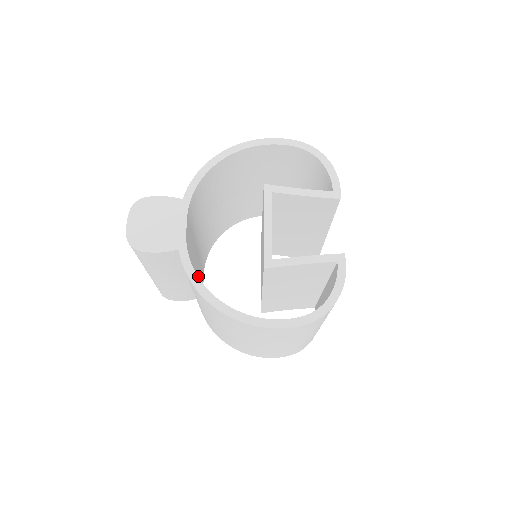
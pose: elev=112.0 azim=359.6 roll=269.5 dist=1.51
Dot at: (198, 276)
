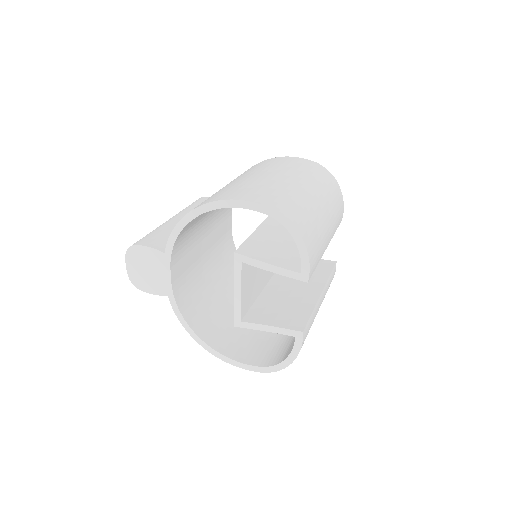
Dot at: (214, 249)
